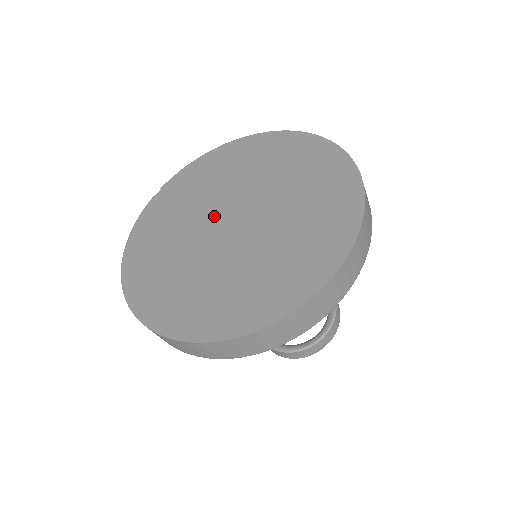
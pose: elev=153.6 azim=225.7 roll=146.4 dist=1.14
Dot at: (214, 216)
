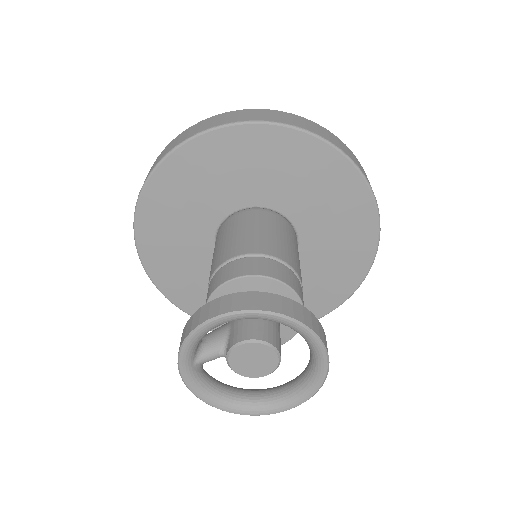
Dot at: occluded
